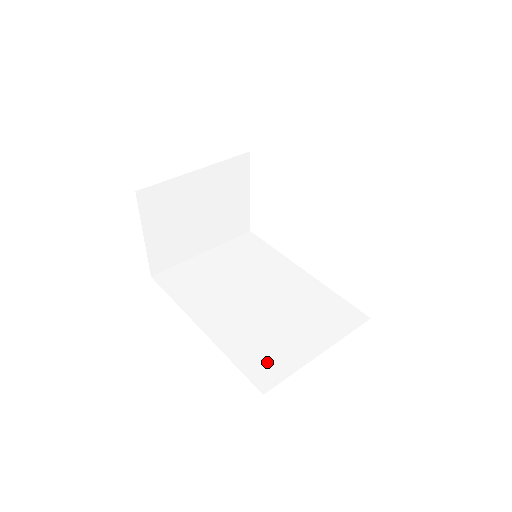
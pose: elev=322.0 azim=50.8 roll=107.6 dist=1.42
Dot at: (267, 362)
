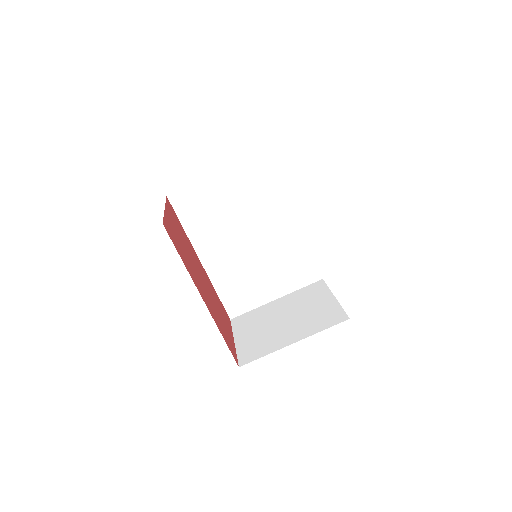
Dot at: (240, 299)
